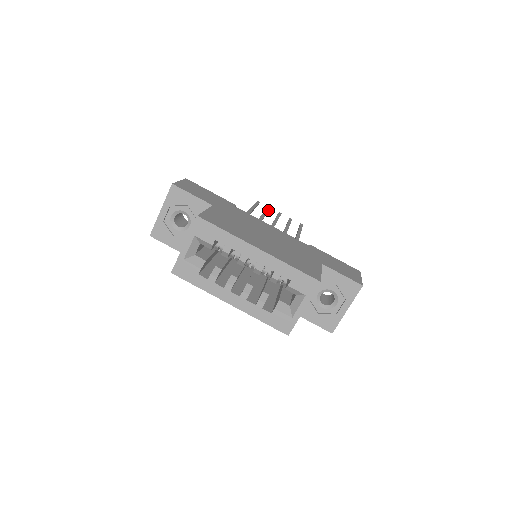
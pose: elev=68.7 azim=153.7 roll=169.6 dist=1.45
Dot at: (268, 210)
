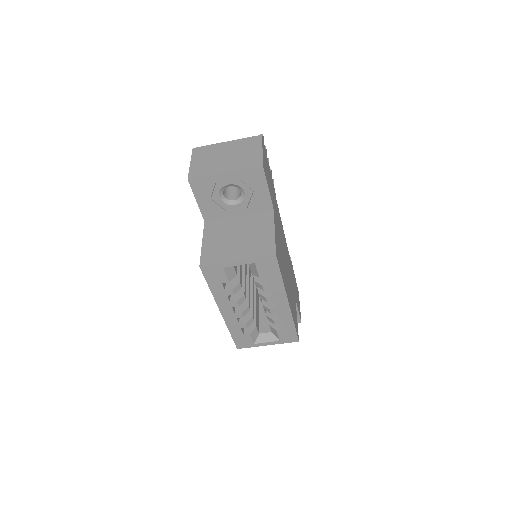
Dot at: occluded
